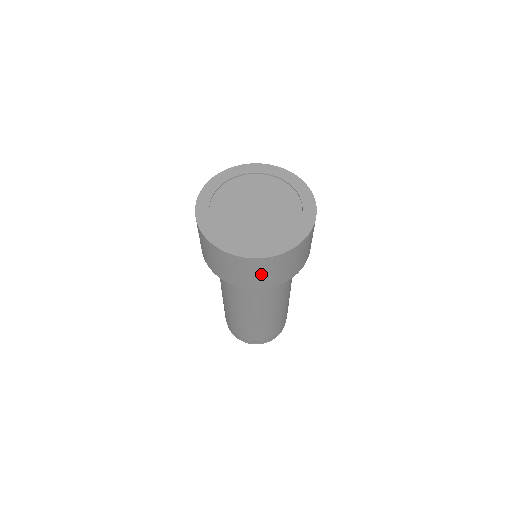
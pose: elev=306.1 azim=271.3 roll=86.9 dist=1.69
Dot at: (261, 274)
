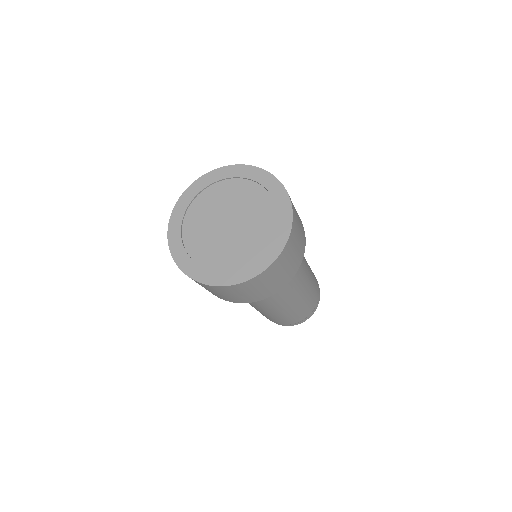
Dot at: (261, 288)
